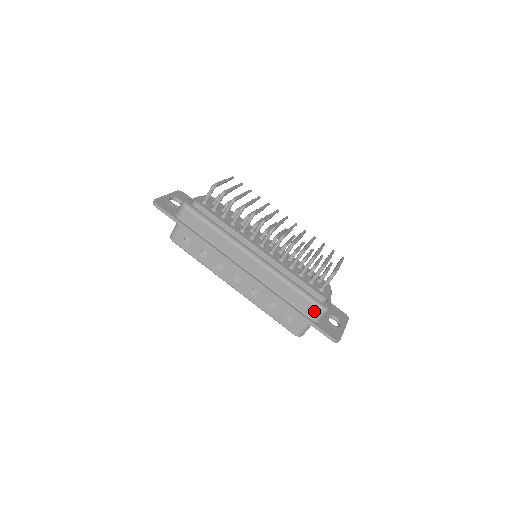
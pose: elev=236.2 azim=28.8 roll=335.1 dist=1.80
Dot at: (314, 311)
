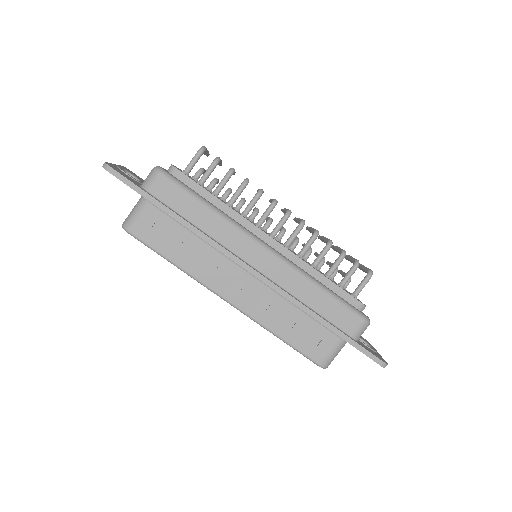
Dot at: (355, 324)
